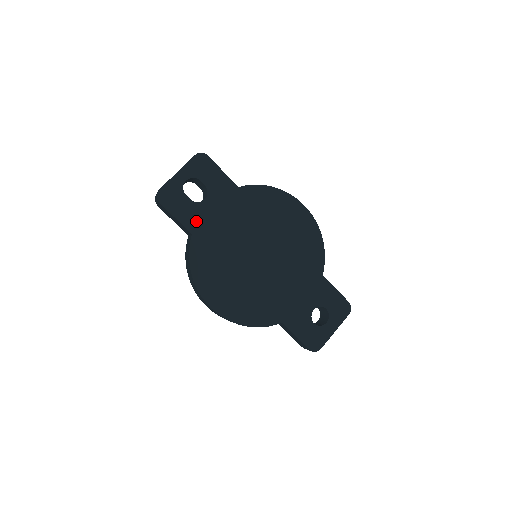
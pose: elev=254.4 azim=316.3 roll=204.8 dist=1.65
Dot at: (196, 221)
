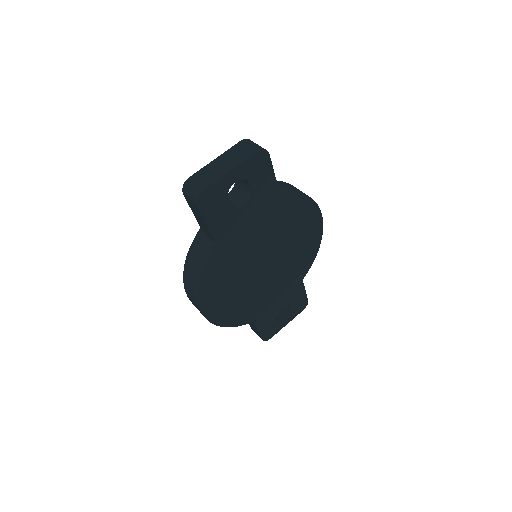
Dot at: (226, 229)
